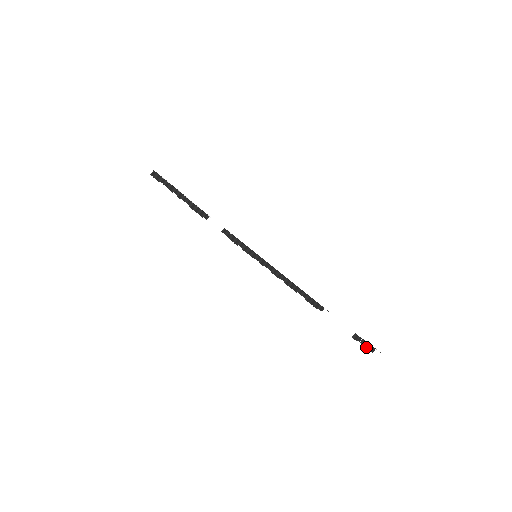
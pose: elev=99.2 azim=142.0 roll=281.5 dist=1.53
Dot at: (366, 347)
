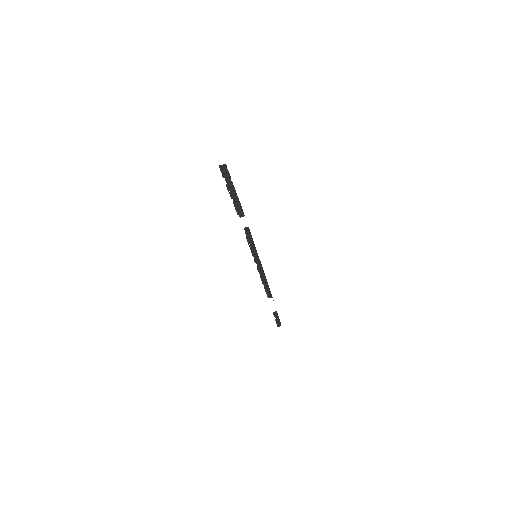
Dot at: (276, 322)
